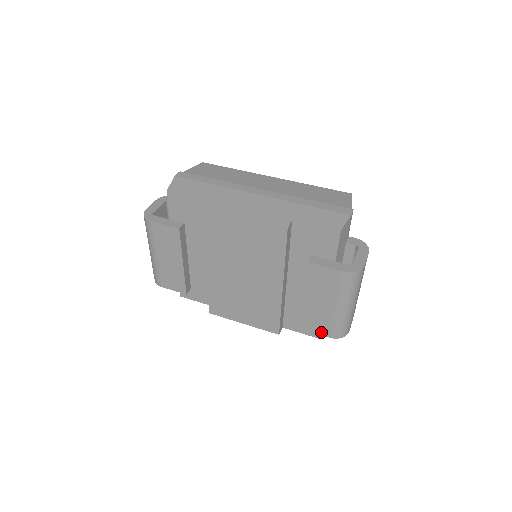
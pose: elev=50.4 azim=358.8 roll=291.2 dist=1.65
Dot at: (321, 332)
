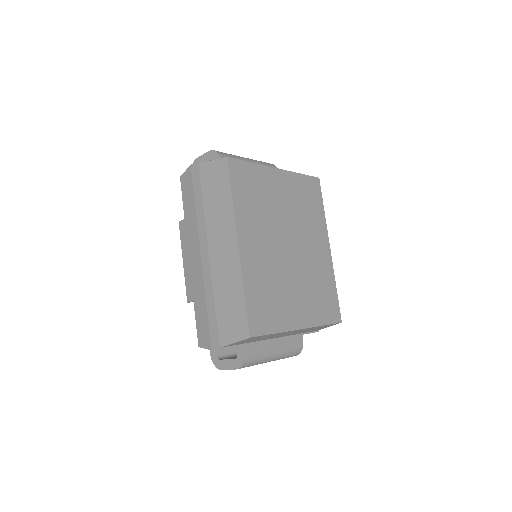
Dot at: occluded
